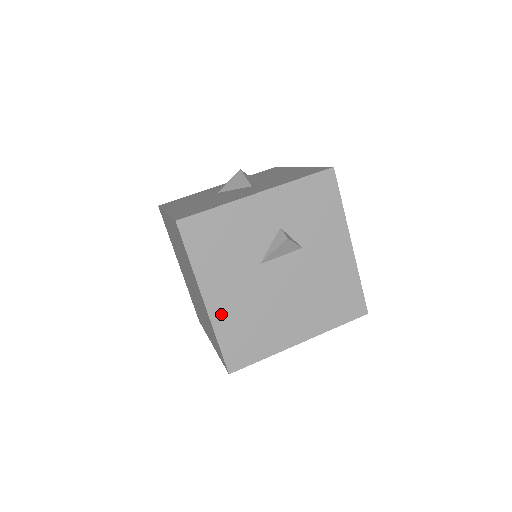
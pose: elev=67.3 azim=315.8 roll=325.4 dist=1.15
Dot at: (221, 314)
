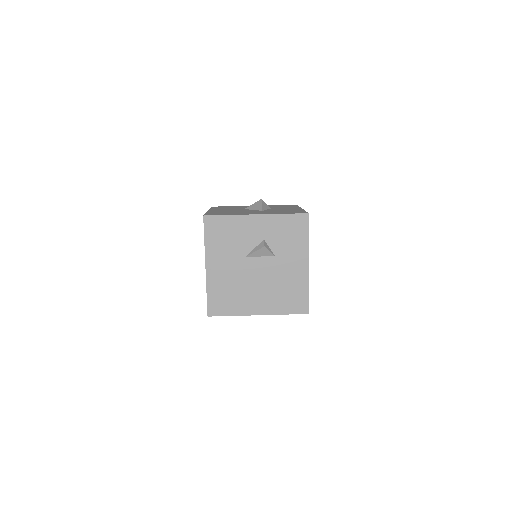
Dot at: (213, 278)
